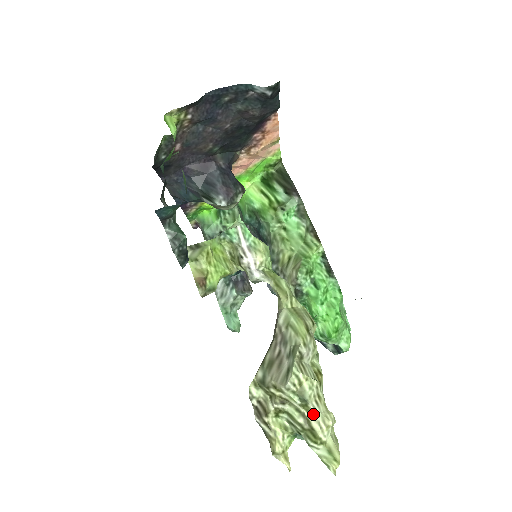
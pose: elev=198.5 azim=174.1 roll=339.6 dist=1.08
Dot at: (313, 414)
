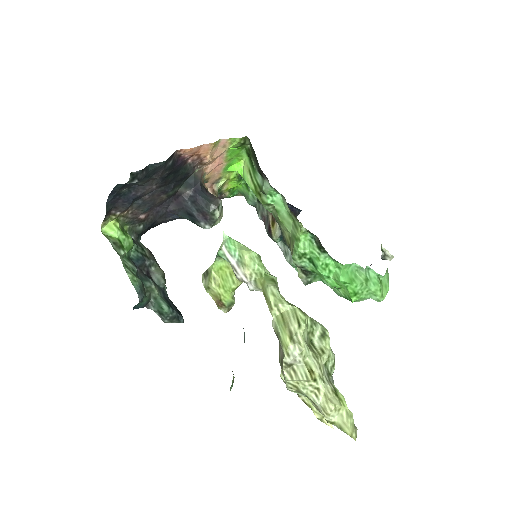
Dot at: (316, 404)
